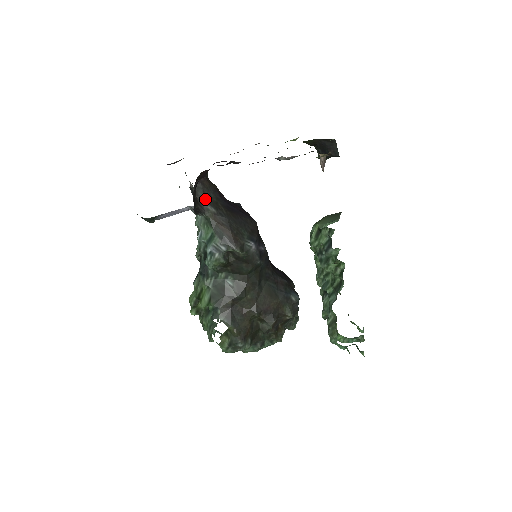
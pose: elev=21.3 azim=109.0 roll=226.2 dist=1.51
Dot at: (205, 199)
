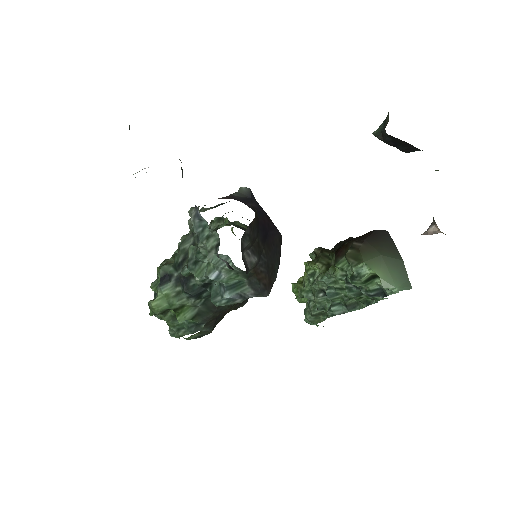
Dot at: (248, 247)
